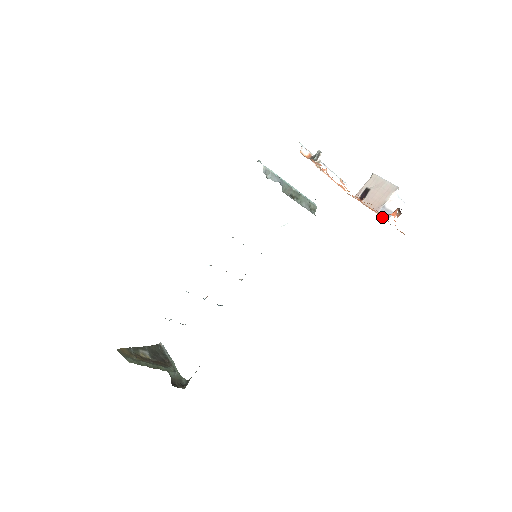
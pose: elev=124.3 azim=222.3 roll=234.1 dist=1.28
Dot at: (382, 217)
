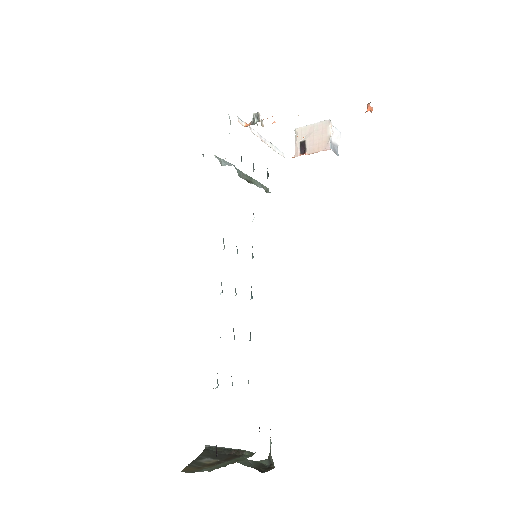
Dot at: occluded
